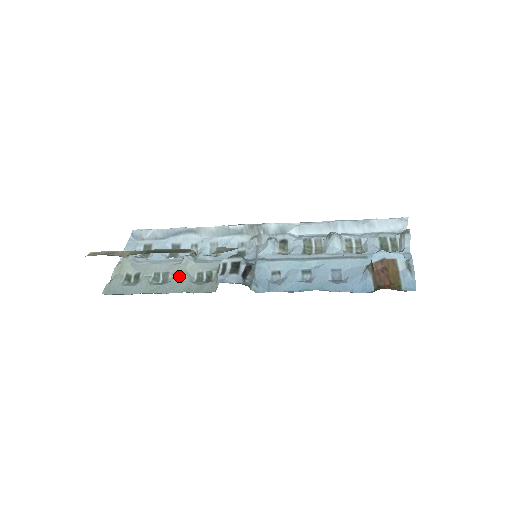
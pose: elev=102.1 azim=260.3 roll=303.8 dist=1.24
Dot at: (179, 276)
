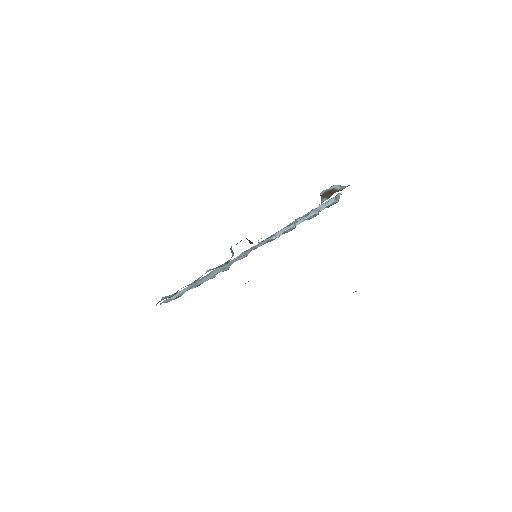
Dot at: occluded
